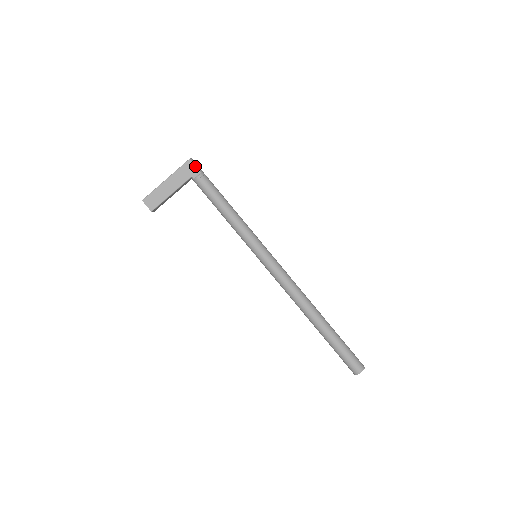
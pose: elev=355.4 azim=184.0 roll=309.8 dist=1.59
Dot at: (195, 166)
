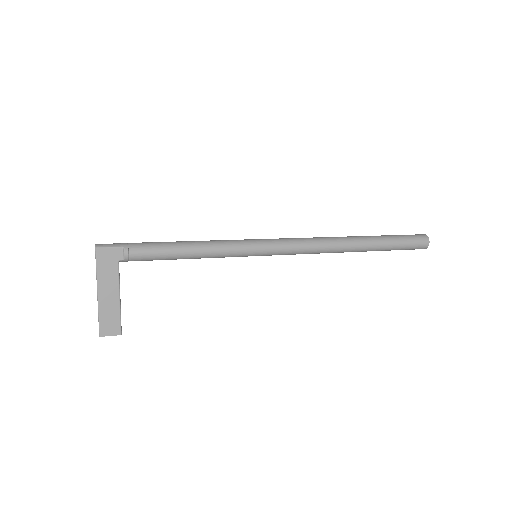
Dot at: (109, 248)
